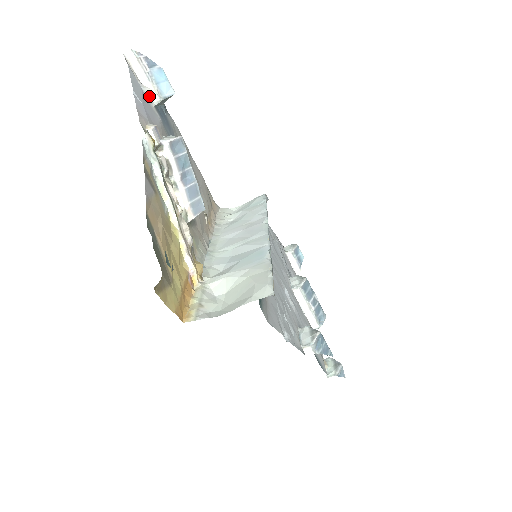
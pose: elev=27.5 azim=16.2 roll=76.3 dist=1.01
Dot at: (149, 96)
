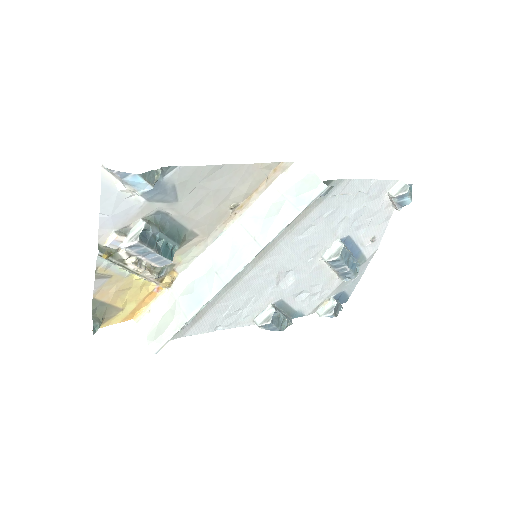
Dot at: (128, 192)
